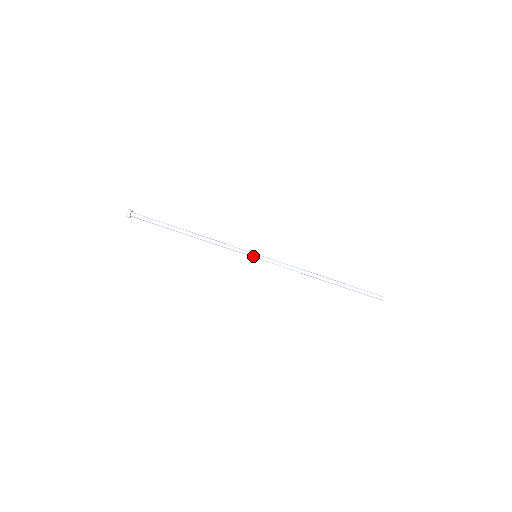
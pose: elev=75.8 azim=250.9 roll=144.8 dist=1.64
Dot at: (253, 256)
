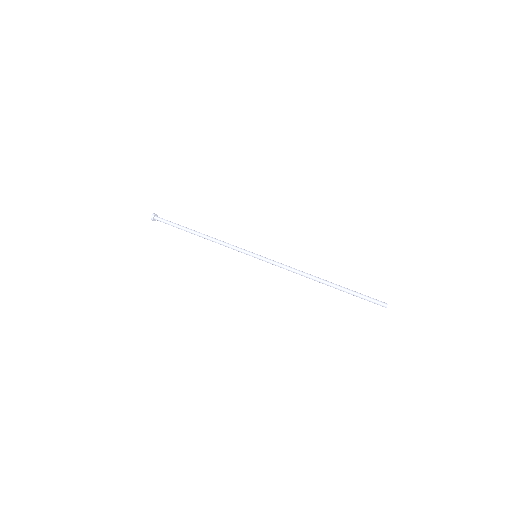
Dot at: (254, 253)
